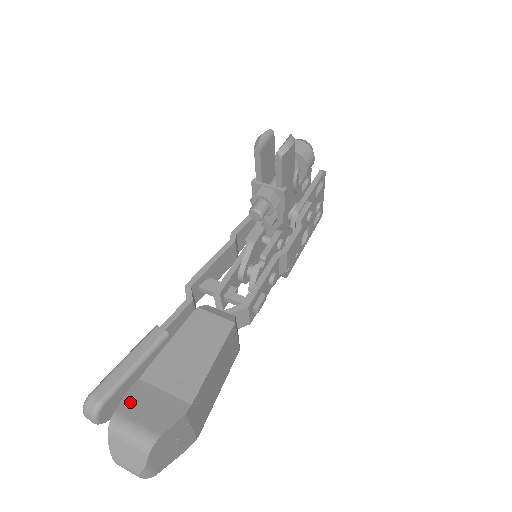
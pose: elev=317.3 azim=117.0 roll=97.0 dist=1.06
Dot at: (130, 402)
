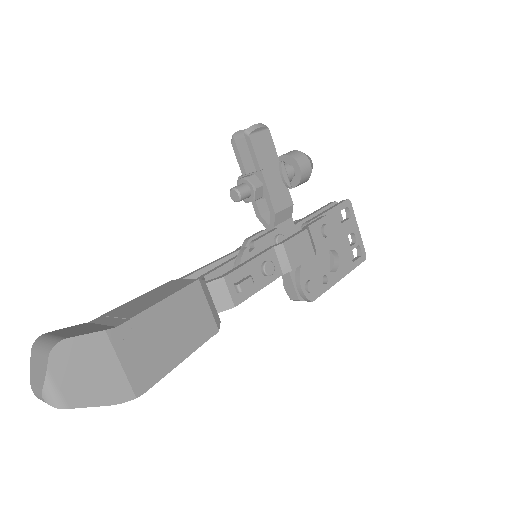
Dot at: (64, 329)
